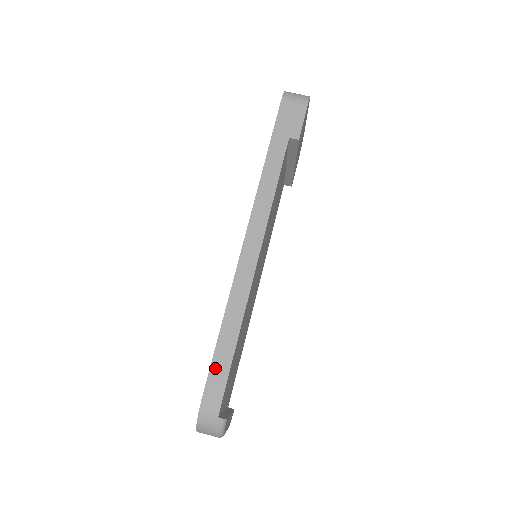
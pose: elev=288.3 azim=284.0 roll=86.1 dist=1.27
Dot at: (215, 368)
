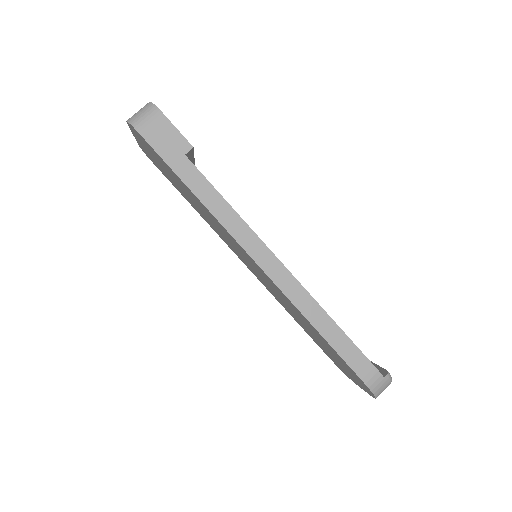
Dot at: (348, 358)
